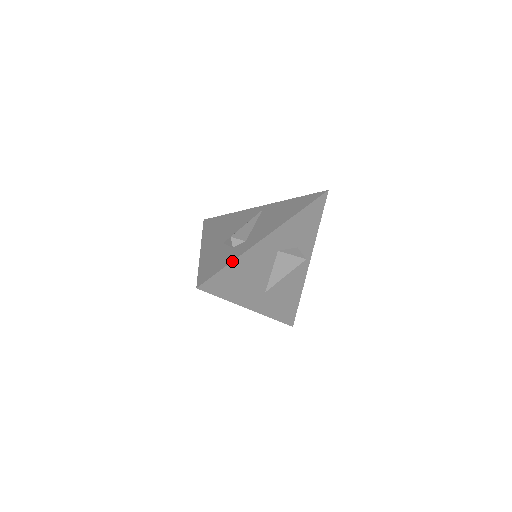
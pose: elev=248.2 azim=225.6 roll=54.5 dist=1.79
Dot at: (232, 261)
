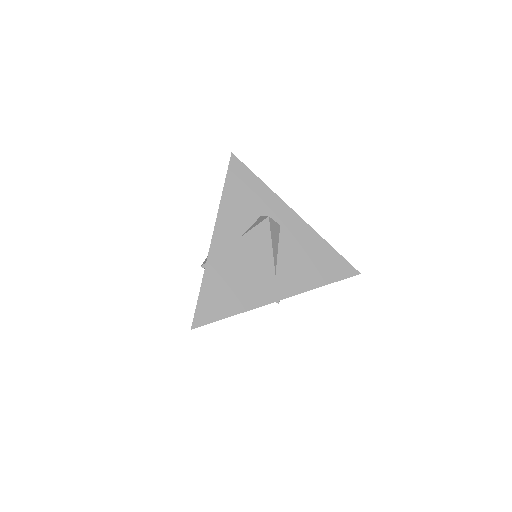
Dot at: (201, 283)
